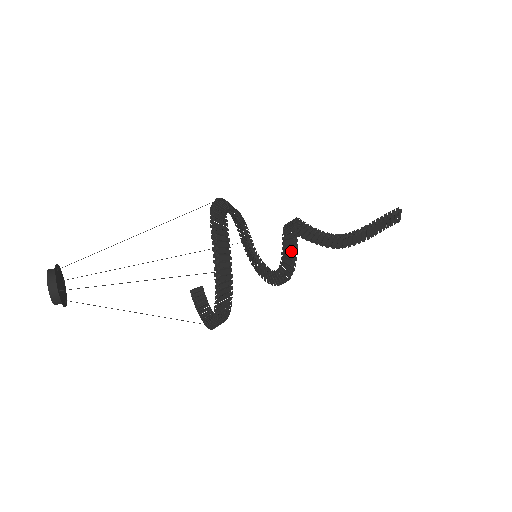
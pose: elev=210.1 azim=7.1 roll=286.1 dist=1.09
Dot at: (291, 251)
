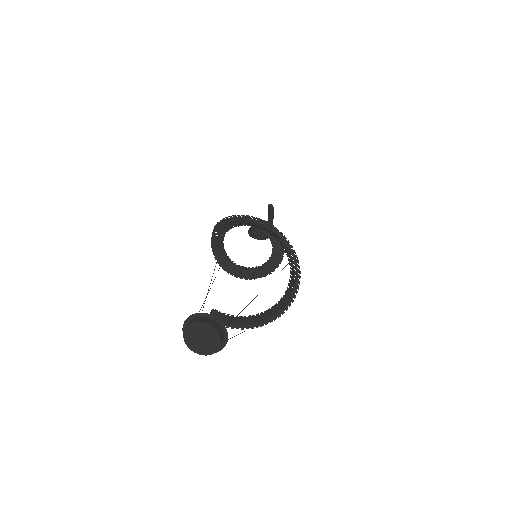
Dot at: occluded
